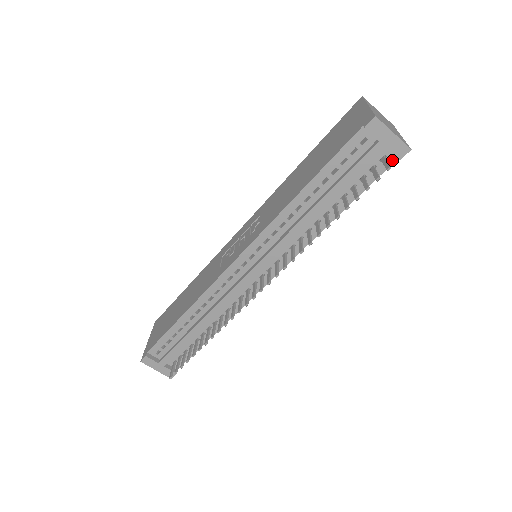
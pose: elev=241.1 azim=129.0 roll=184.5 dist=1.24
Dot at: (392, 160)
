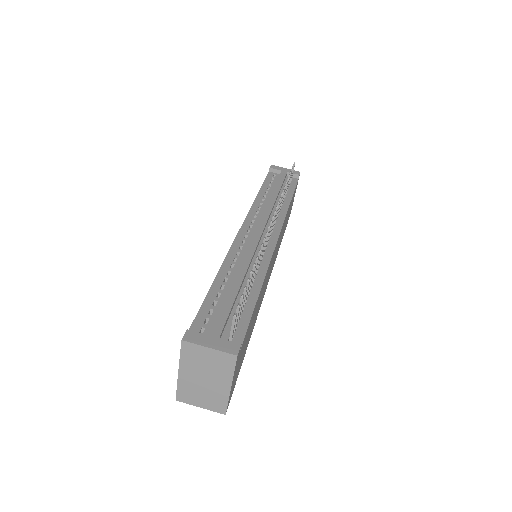
Dot at: (296, 180)
